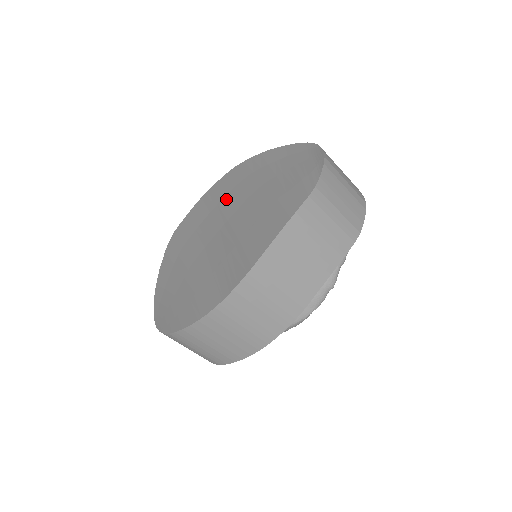
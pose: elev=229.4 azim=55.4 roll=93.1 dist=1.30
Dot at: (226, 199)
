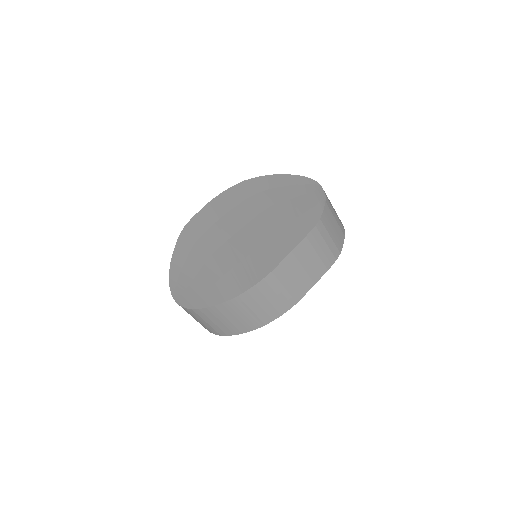
Dot at: (238, 208)
